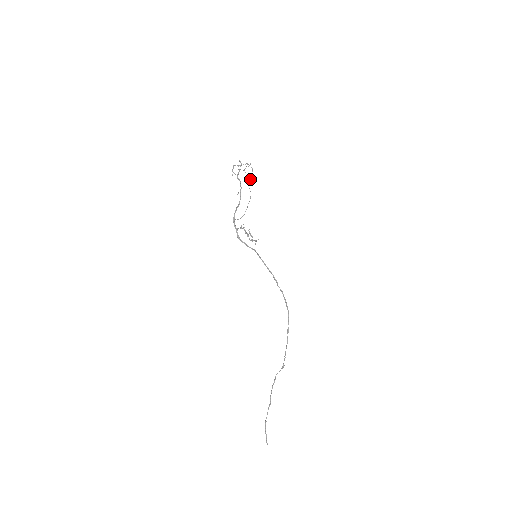
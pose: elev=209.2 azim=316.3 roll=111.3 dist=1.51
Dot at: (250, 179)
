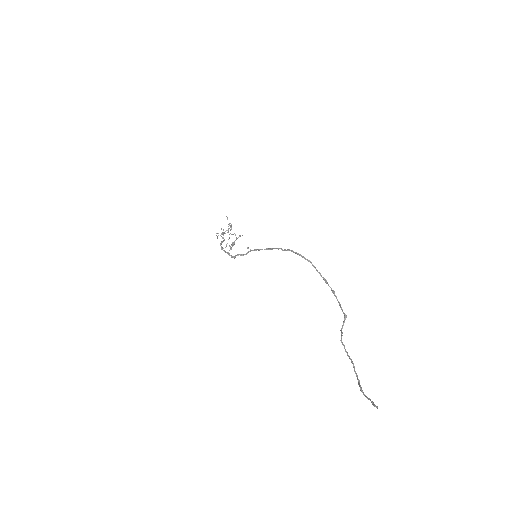
Dot at: occluded
